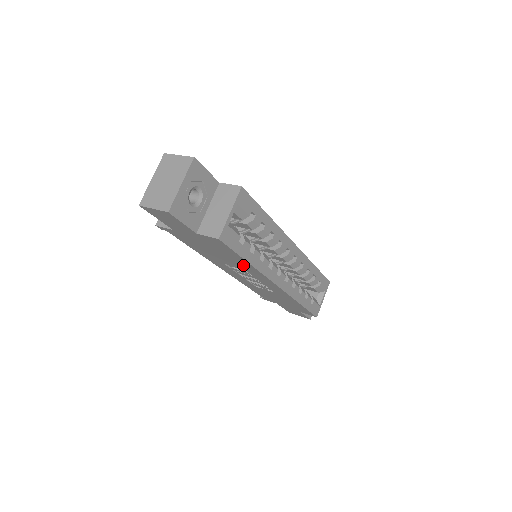
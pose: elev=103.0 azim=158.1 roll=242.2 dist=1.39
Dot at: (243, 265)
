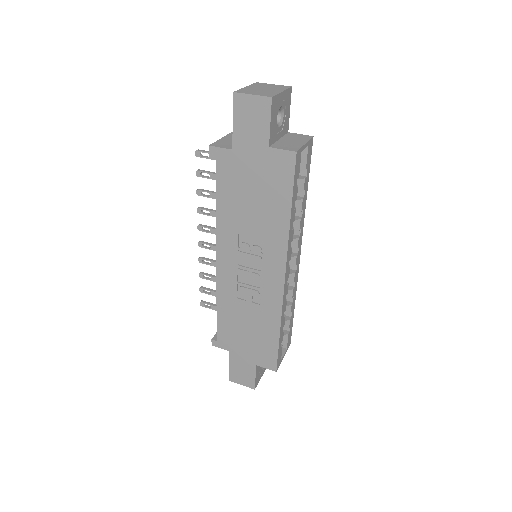
Dot at: (274, 224)
